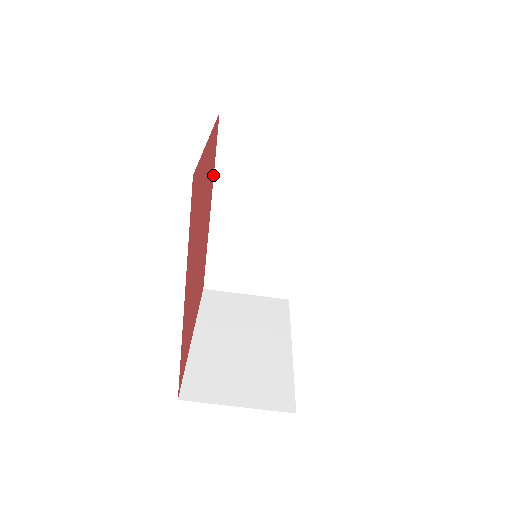
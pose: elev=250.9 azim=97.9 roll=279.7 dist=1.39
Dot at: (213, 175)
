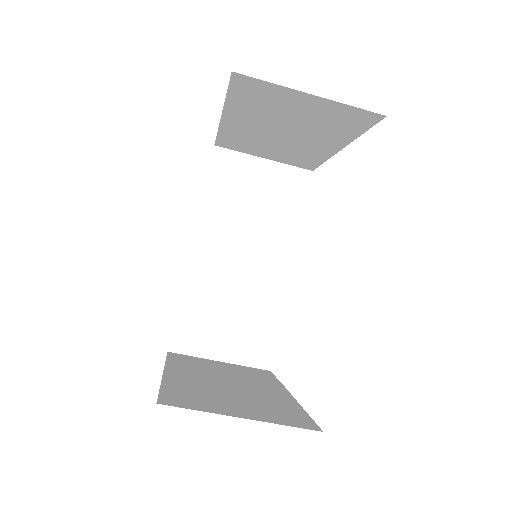
Dot at: (200, 206)
